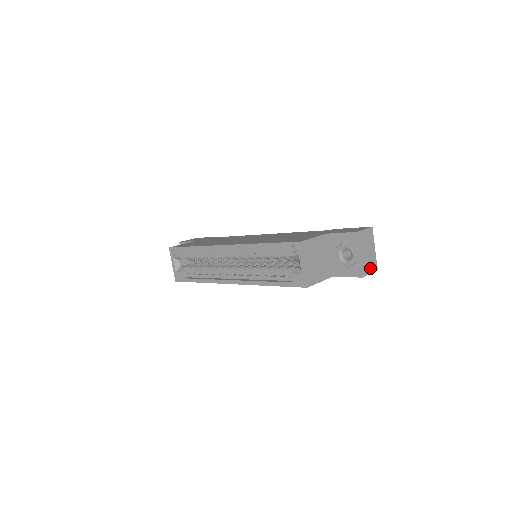
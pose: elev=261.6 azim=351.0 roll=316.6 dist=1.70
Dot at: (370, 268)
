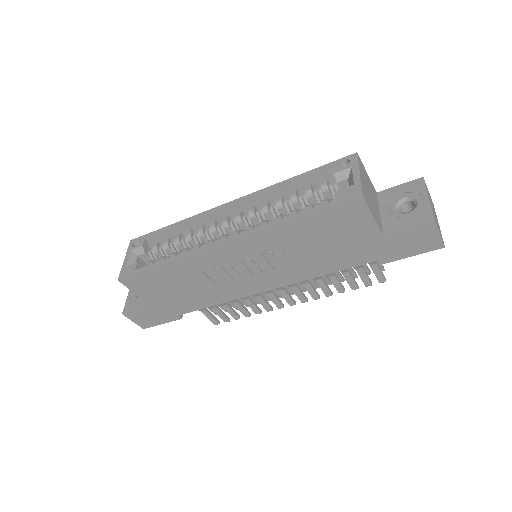
Dot at: (439, 230)
